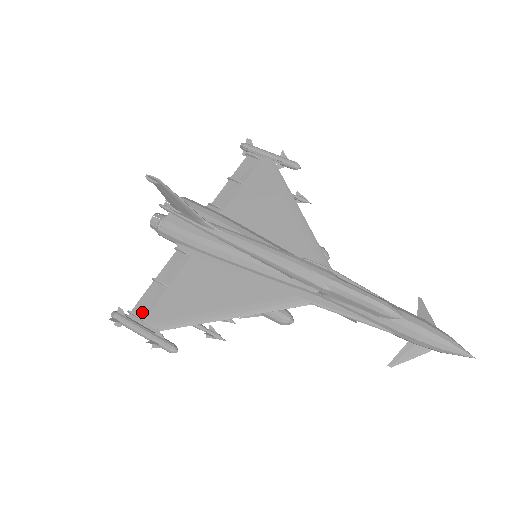
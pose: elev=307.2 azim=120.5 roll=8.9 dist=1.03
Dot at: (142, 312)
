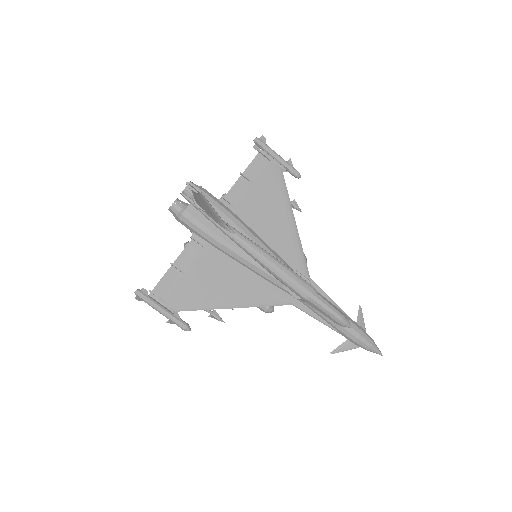
Dot at: (162, 293)
